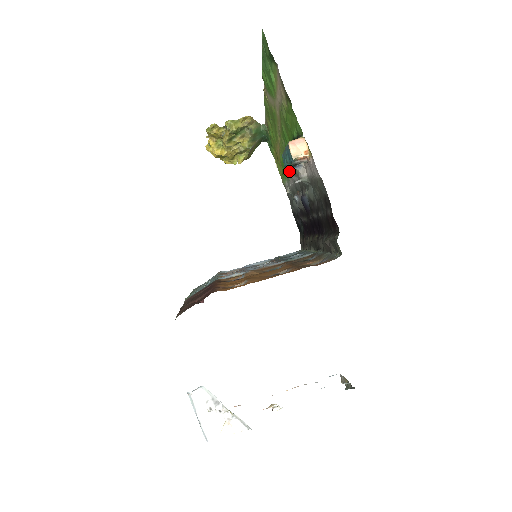
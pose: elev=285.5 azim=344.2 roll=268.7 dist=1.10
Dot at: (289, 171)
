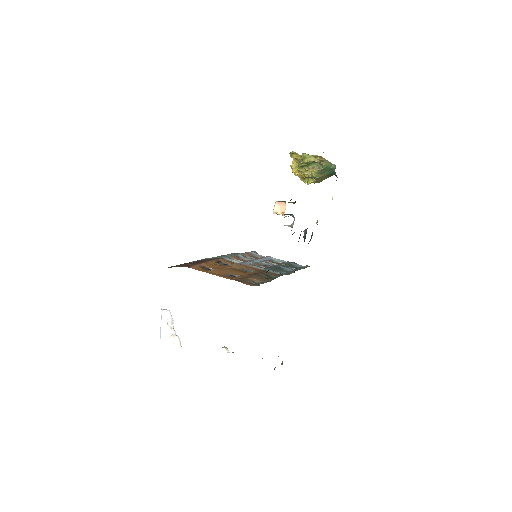
Dot at: occluded
